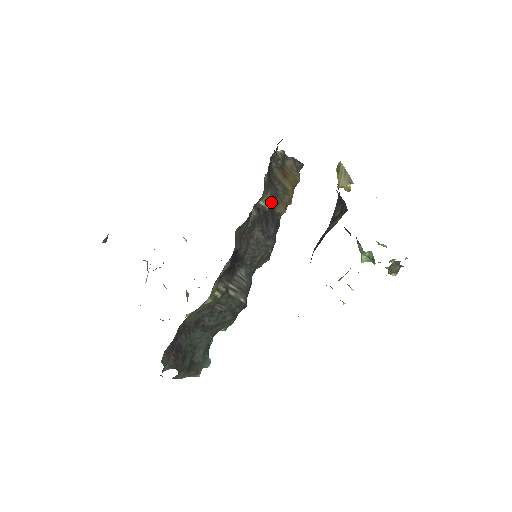
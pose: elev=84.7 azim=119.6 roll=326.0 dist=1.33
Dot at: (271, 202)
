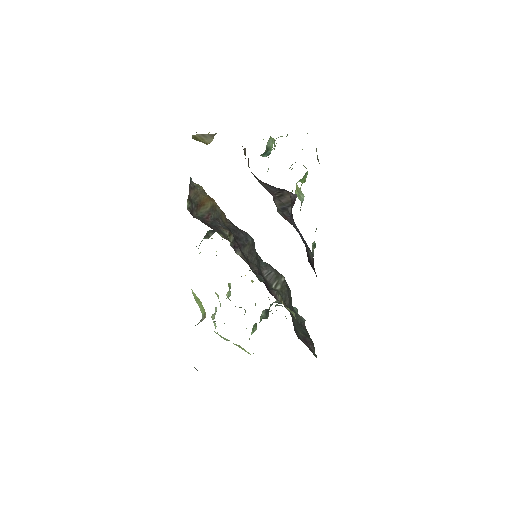
Dot at: (230, 232)
